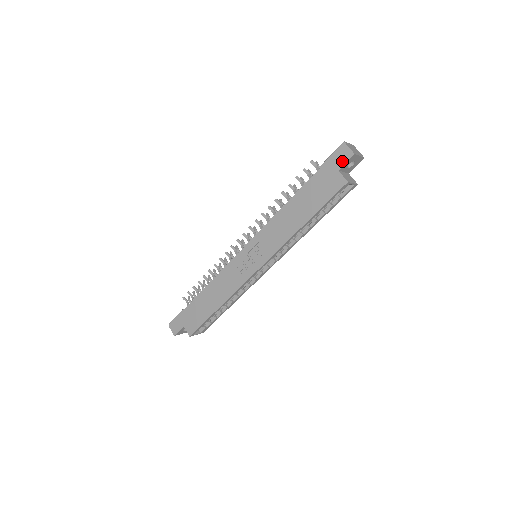
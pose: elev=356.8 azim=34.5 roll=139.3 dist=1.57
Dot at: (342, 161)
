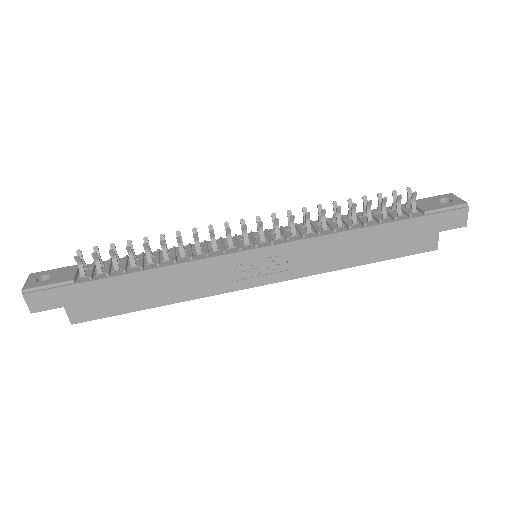
Dot at: (451, 225)
